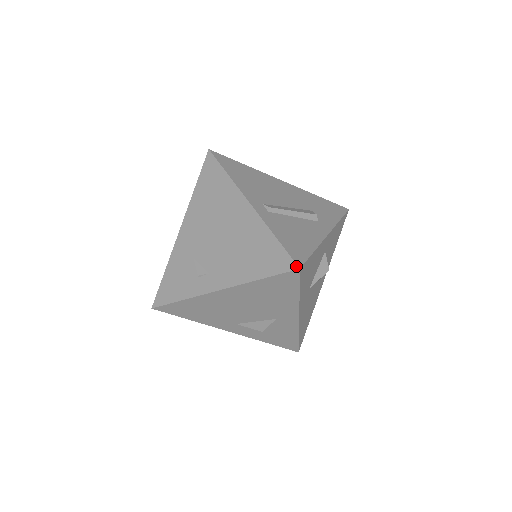
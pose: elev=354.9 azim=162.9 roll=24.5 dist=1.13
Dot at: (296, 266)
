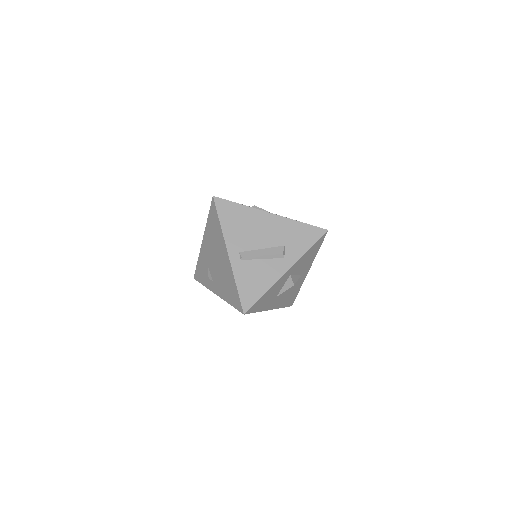
Dot at: (242, 312)
